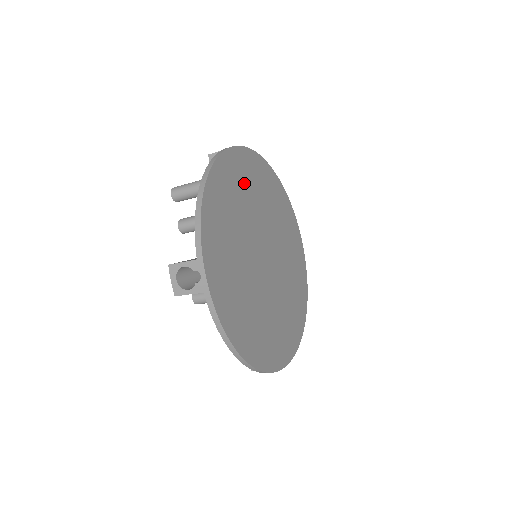
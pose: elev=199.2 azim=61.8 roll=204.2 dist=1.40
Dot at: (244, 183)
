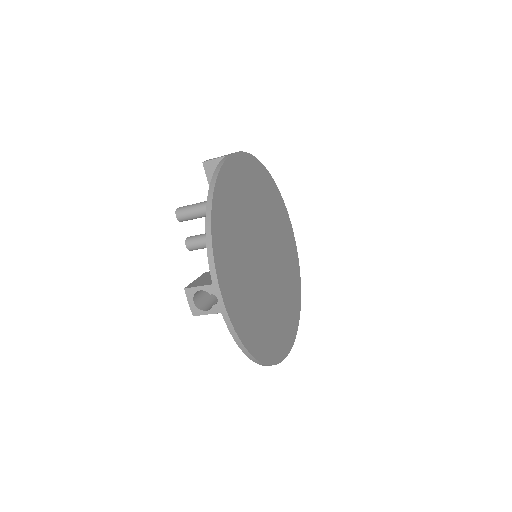
Dot at: (241, 191)
